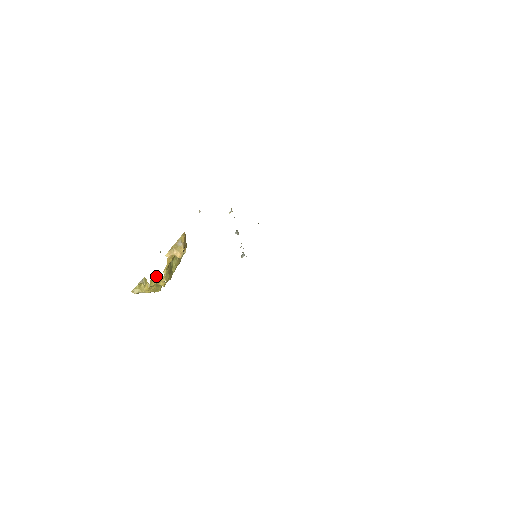
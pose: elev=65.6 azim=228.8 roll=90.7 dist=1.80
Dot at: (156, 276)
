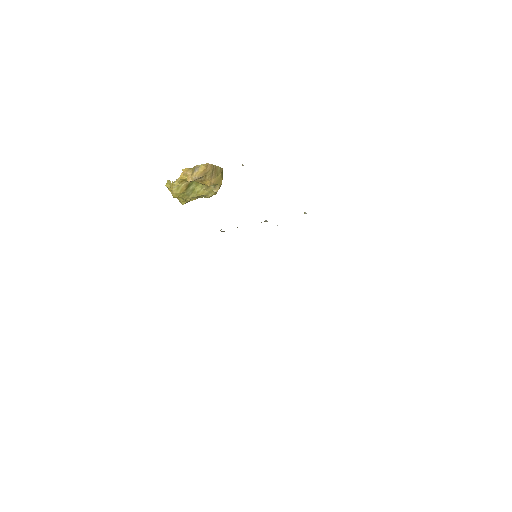
Dot at: occluded
